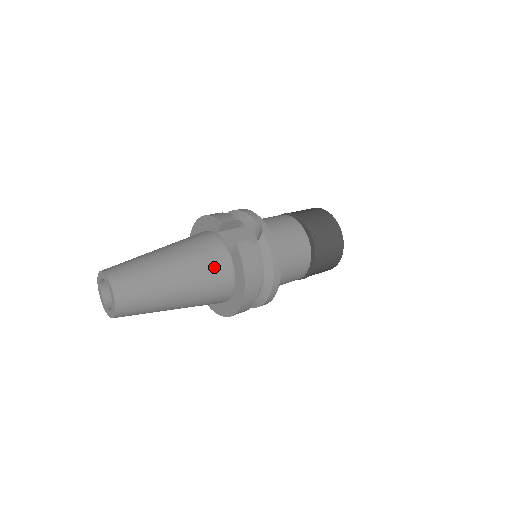
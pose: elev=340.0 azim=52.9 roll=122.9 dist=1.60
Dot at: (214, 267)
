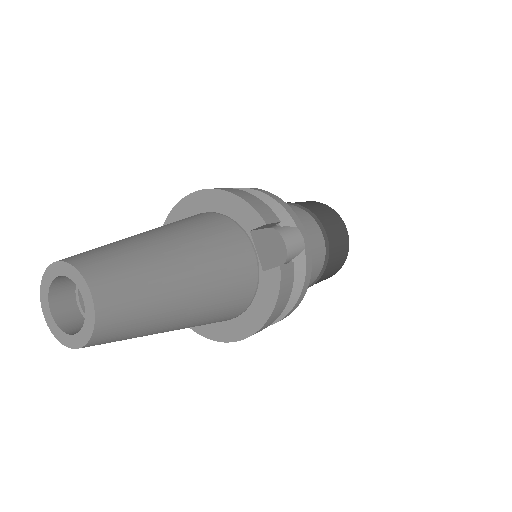
Dot at: (237, 289)
